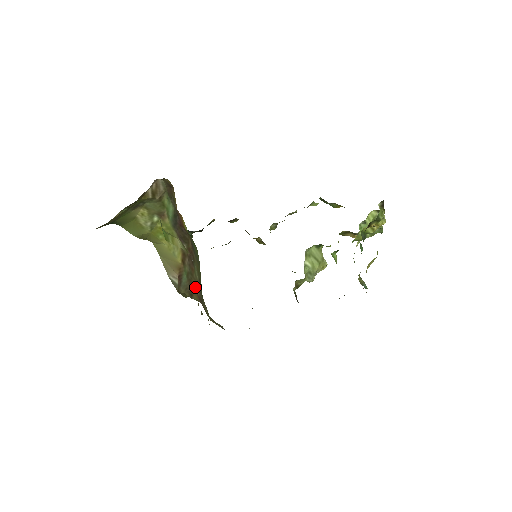
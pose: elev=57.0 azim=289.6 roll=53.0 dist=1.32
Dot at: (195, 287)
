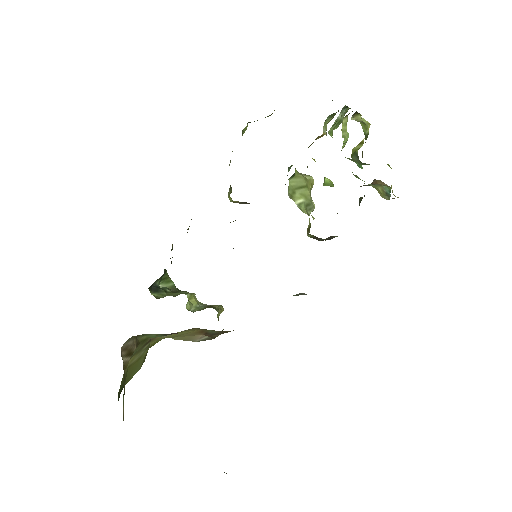
Dot at: occluded
